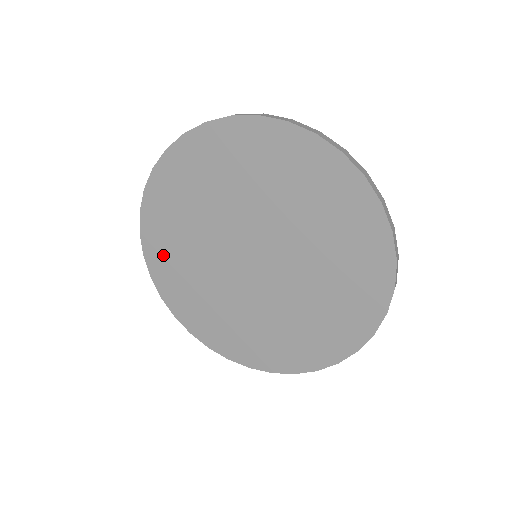
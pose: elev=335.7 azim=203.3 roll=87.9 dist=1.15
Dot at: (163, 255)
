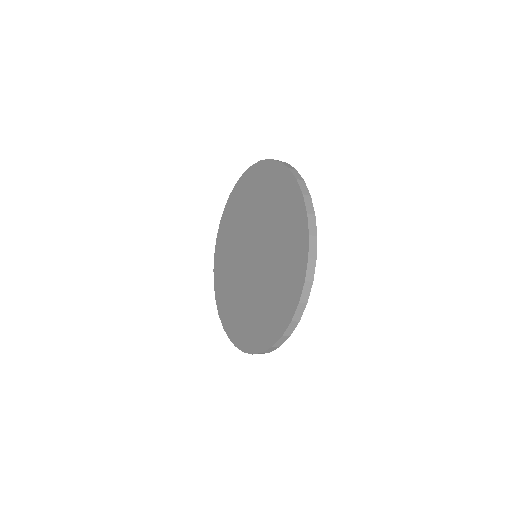
Dot at: (223, 240)
